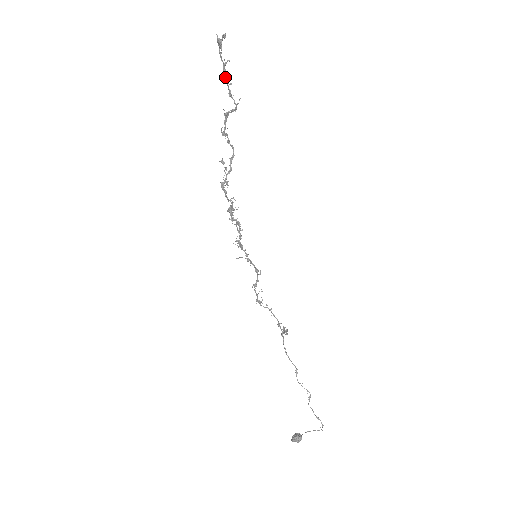
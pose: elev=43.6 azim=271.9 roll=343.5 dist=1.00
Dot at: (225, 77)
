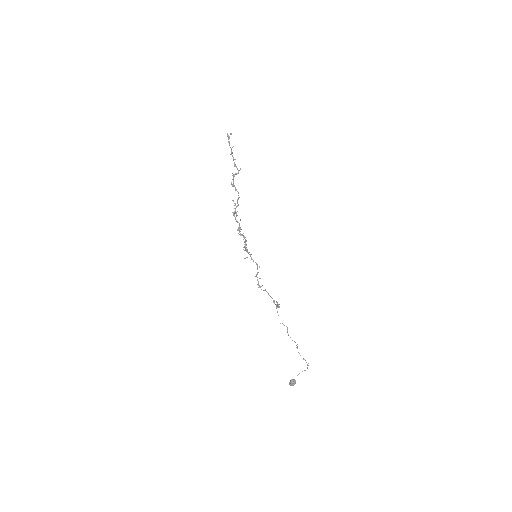
Dot at: (232, 156)
